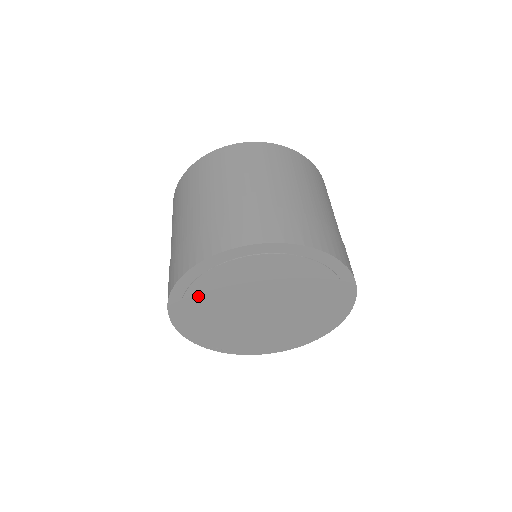
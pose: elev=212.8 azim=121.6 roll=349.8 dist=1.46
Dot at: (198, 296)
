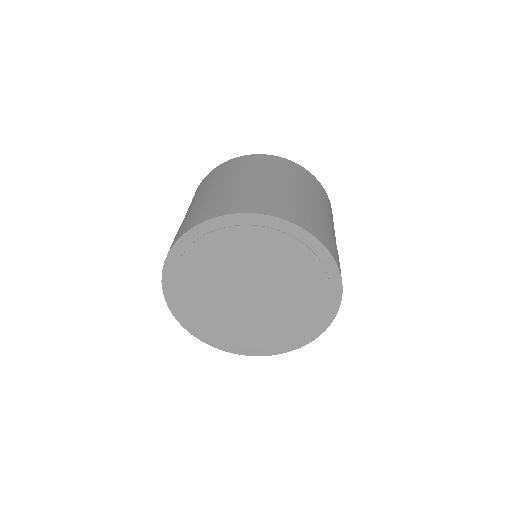
Dot at: (186, 284)
